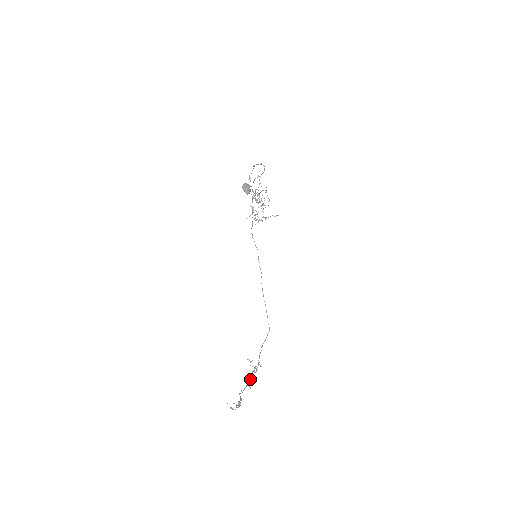
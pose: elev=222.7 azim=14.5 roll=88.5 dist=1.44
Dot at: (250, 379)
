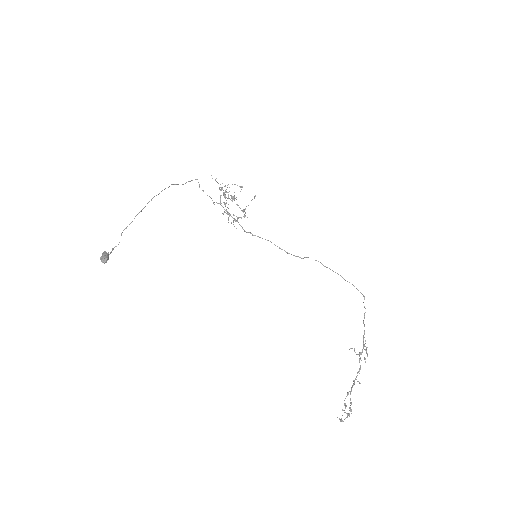
Dot at: (357, 372)
